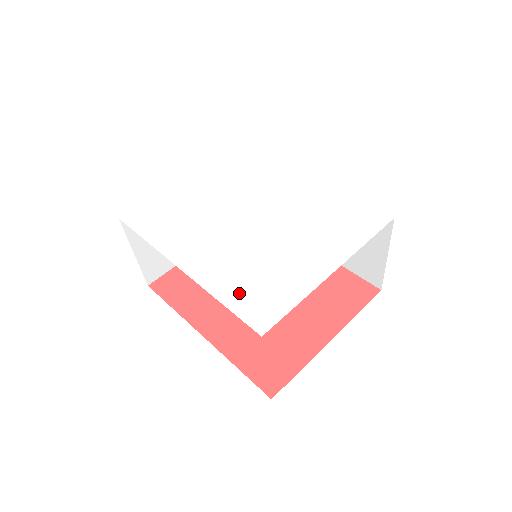
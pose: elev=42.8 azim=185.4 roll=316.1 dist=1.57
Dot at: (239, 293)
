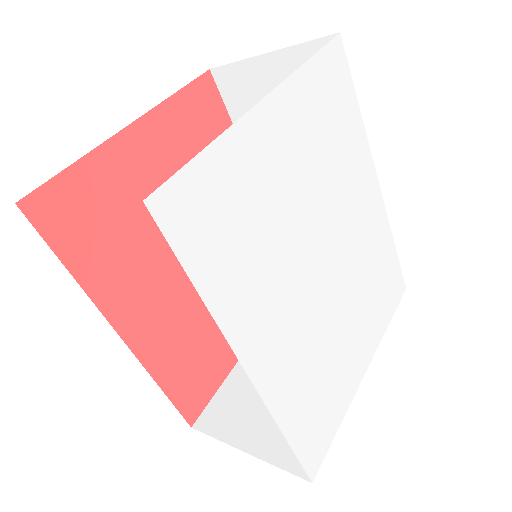
Dot at: (303, 419)
